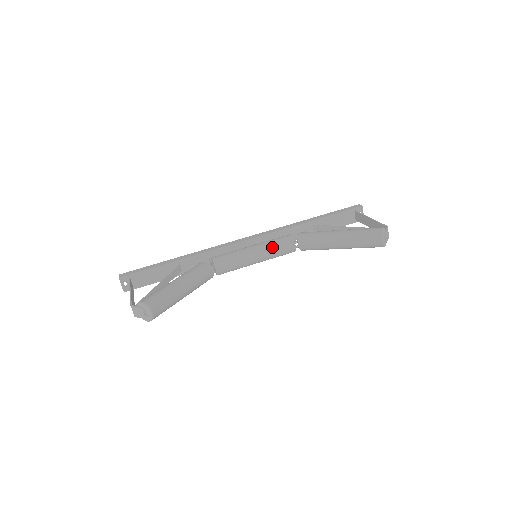
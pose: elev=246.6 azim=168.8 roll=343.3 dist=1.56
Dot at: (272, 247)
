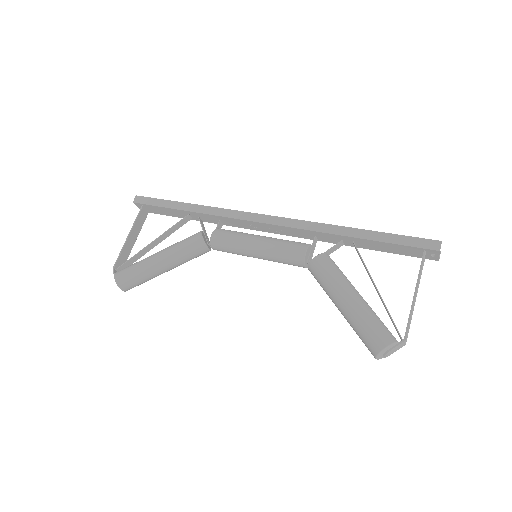
Dot at: (276, 257)
